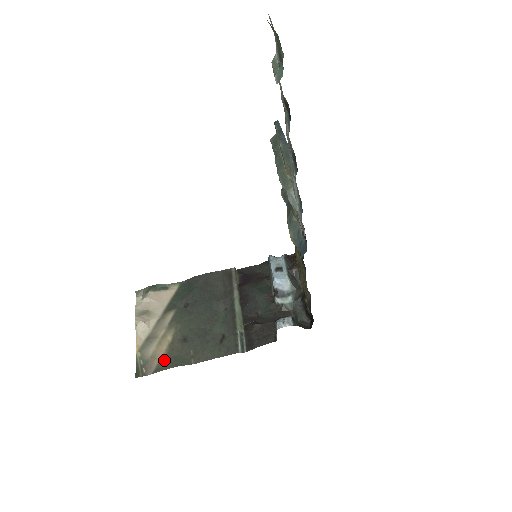
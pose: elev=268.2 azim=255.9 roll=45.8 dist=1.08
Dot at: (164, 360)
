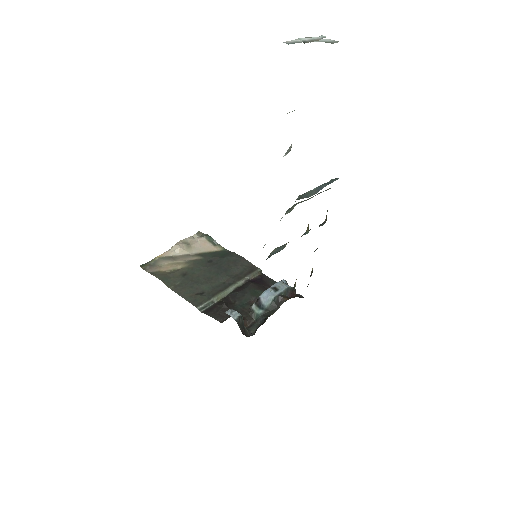
Dot at: (162, 273)
